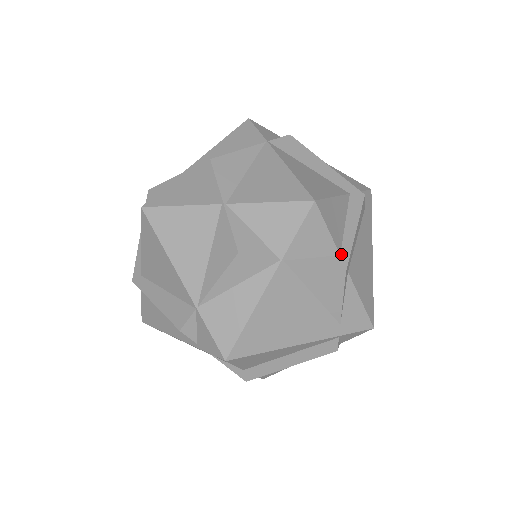
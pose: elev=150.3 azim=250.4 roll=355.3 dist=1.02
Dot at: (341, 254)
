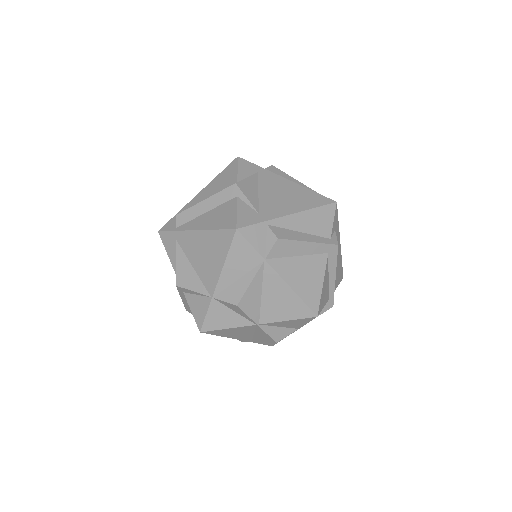
Dot at: (329, 299)
